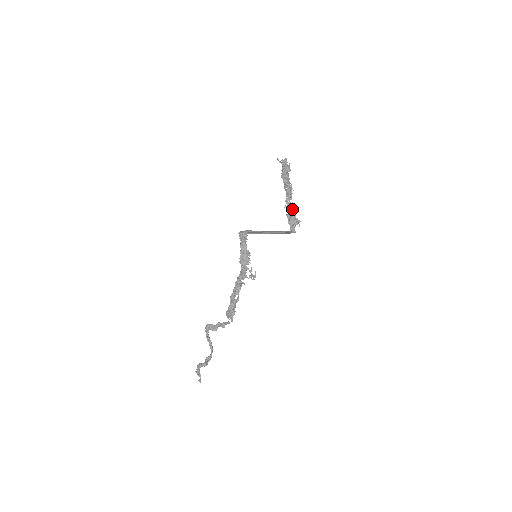
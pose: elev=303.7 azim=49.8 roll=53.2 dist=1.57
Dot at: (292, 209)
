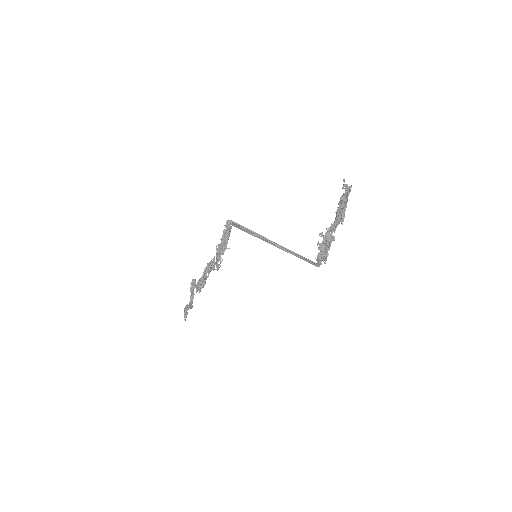
Dot at: (329, 242)
